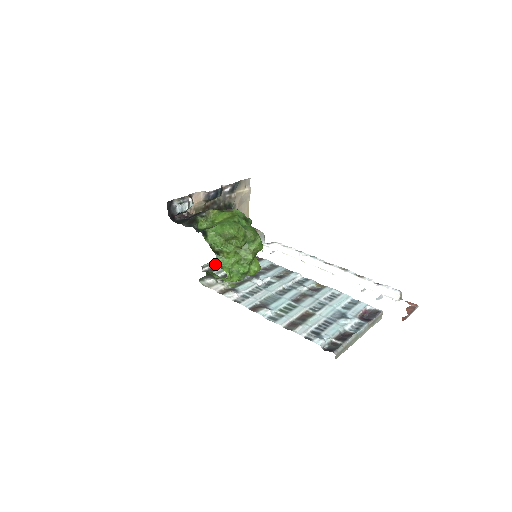
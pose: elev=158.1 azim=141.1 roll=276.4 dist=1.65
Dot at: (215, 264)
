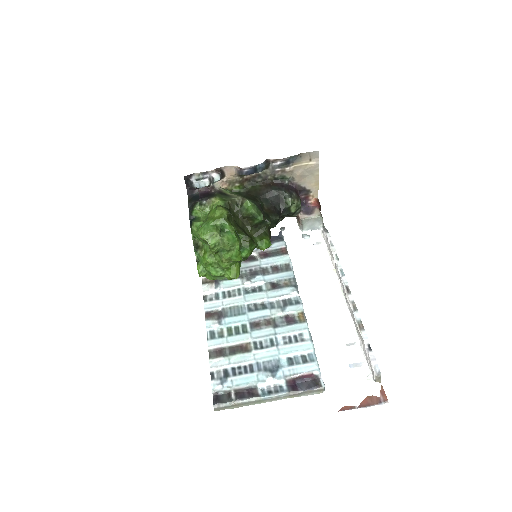
Dot at: occluded
